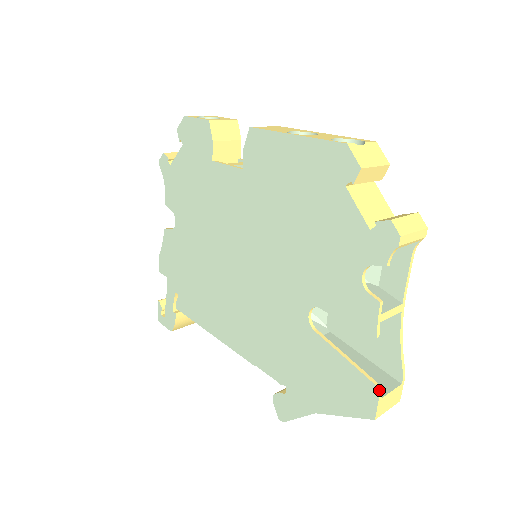
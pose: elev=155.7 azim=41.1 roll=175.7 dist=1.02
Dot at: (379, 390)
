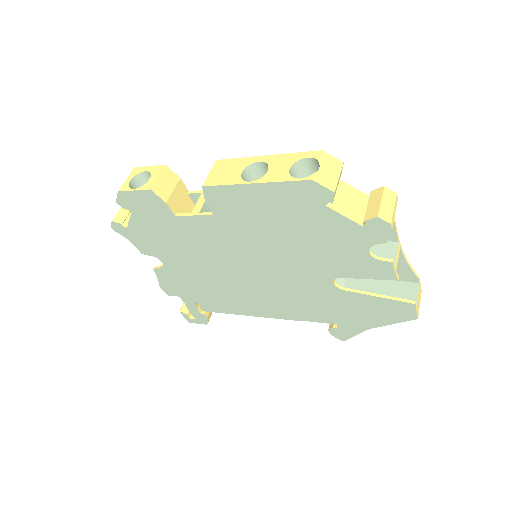
Dot at: (414, 305)
